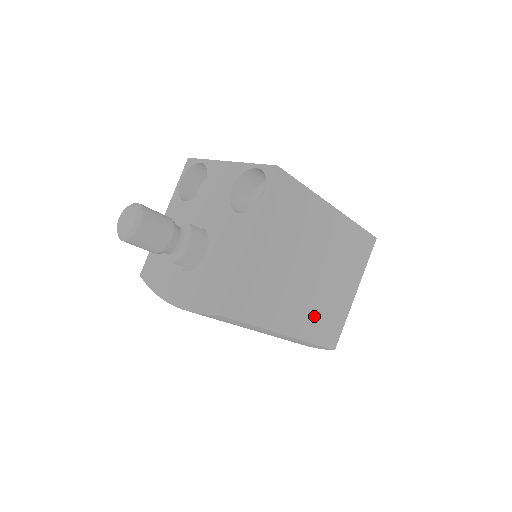
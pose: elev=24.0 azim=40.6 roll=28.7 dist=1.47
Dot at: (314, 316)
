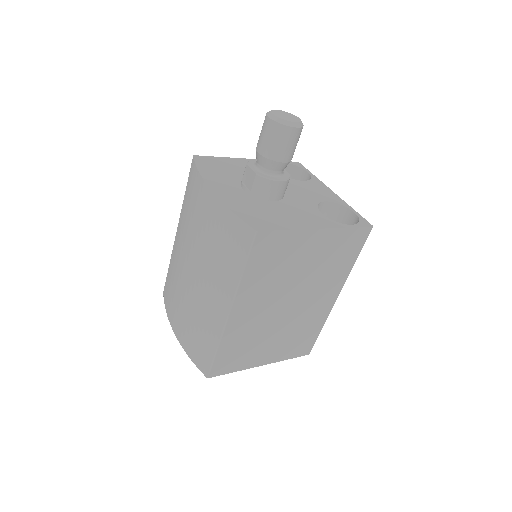
Dot at: (245, 334)
